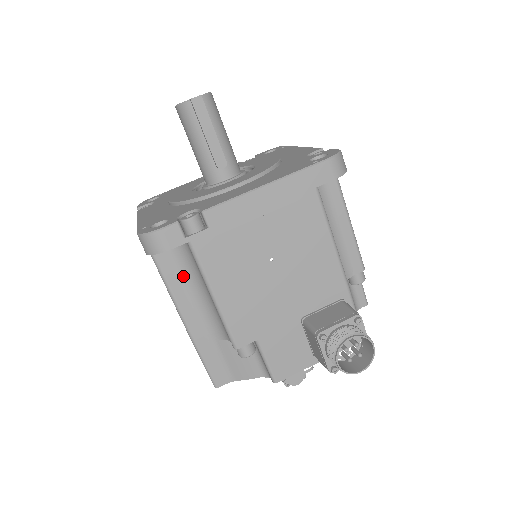
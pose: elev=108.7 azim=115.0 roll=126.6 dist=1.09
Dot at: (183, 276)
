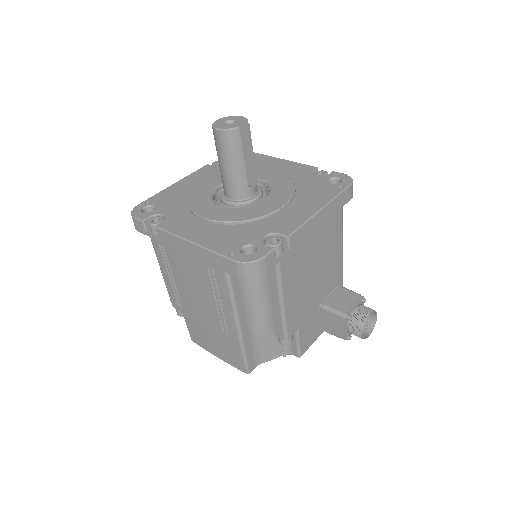
Dot at: (245, 289)
